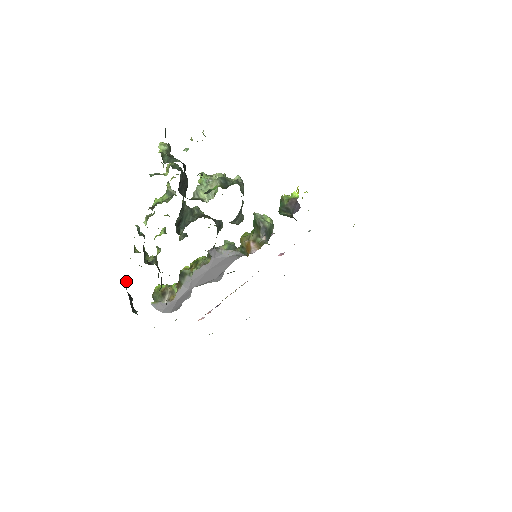
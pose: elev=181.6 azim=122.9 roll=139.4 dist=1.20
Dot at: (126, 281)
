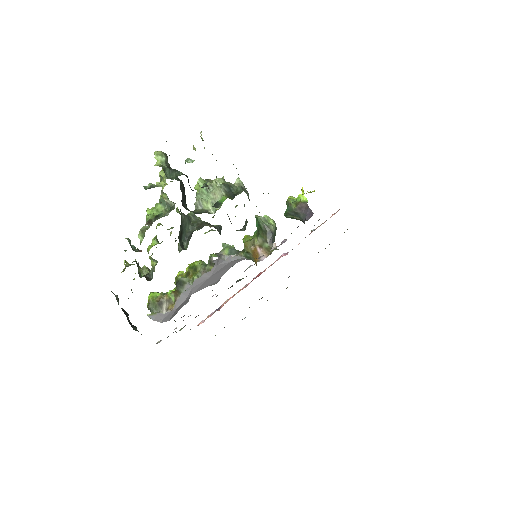
Dot at: (116, 295)
